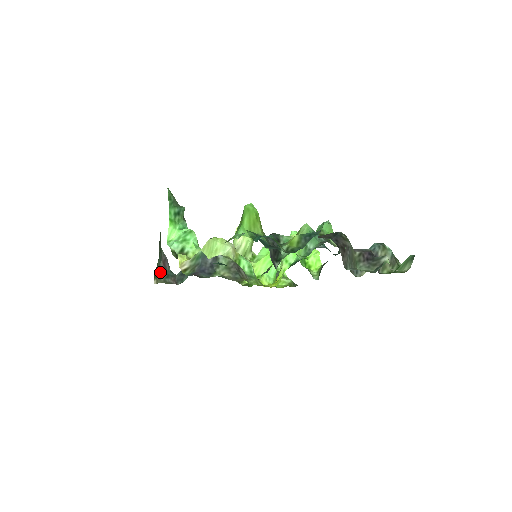
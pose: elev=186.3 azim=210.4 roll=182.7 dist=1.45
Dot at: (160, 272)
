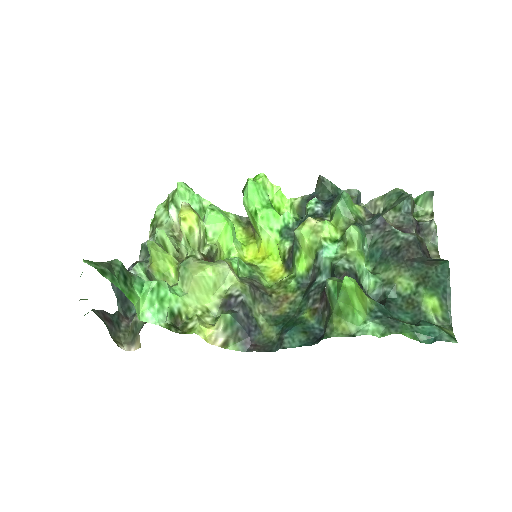
Dot at: (111, 331)
